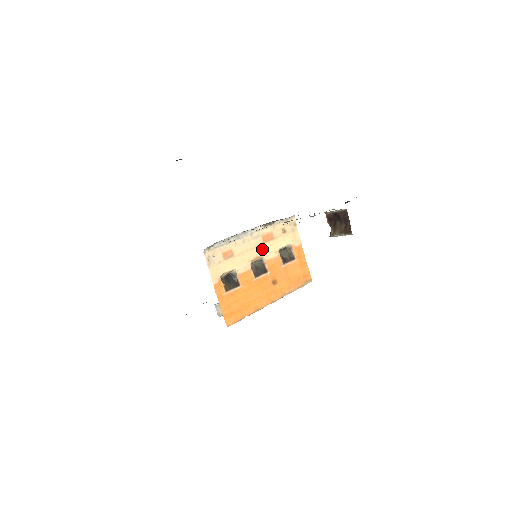
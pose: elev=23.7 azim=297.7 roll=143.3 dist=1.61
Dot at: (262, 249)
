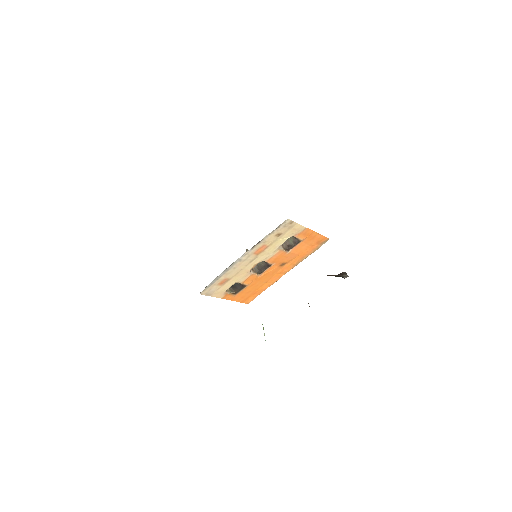
Dot at: (258, 259)
